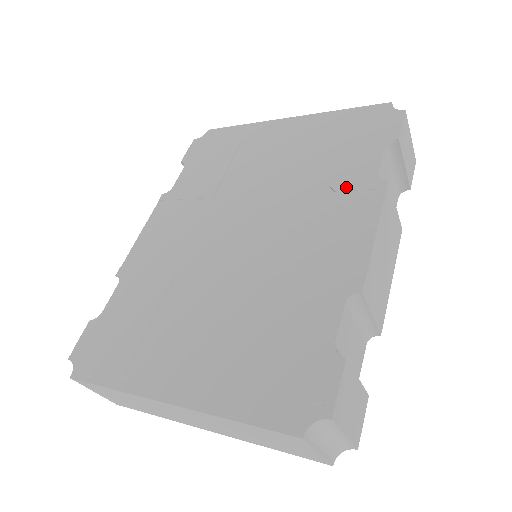
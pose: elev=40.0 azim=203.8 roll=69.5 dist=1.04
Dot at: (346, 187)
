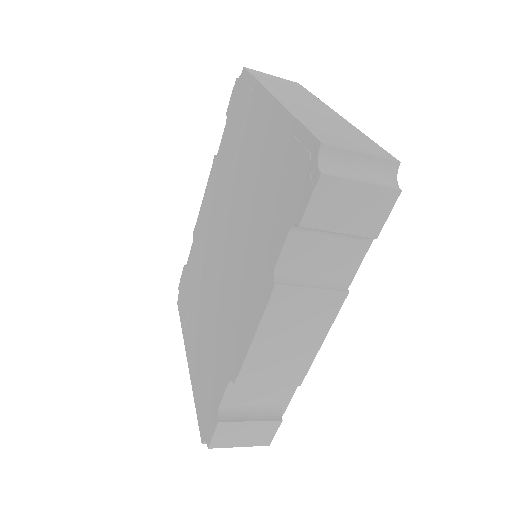
Dot at: (260, 263)
